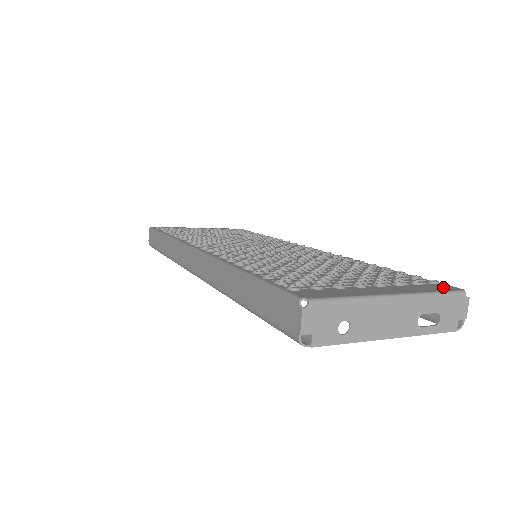
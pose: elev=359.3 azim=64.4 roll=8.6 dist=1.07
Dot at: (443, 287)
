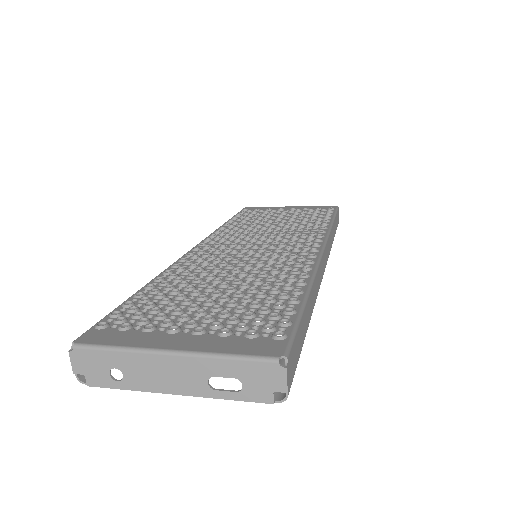
Dot at: (266, 347)
